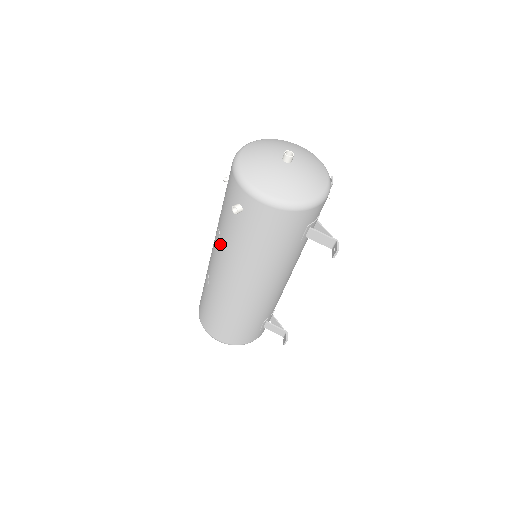
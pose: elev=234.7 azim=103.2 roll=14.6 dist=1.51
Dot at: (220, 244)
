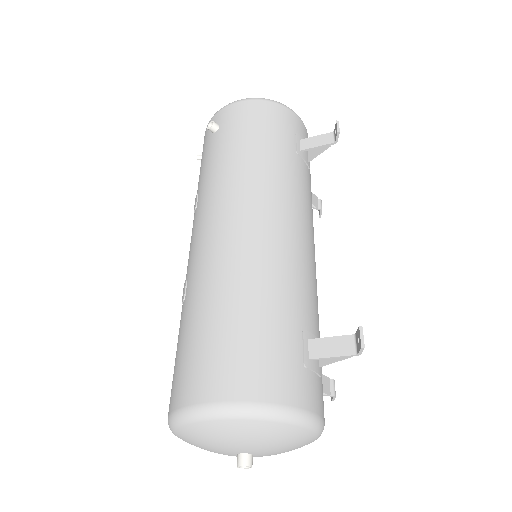
Dot at: (199, 199)
